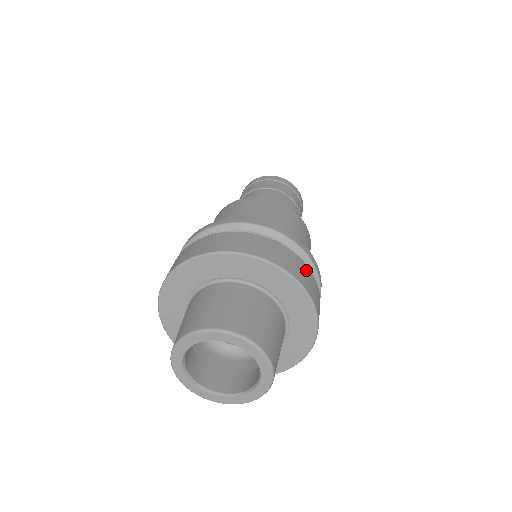
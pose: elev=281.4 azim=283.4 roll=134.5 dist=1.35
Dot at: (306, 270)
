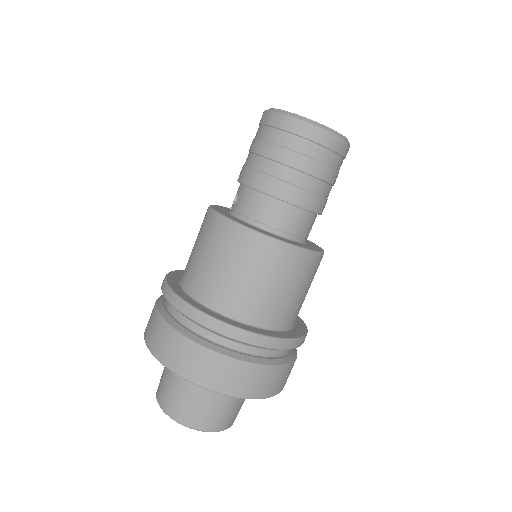
Dot at: (285, 372)
